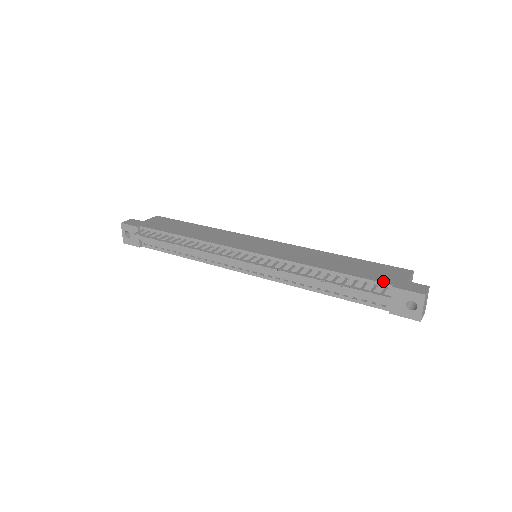
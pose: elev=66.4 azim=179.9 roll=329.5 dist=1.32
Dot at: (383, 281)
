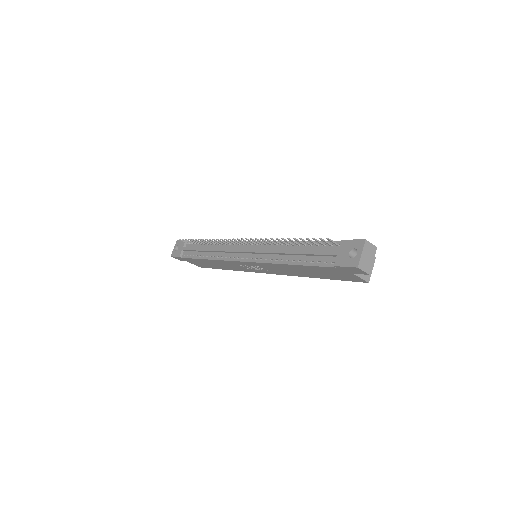
Dot at: (338, 242)
